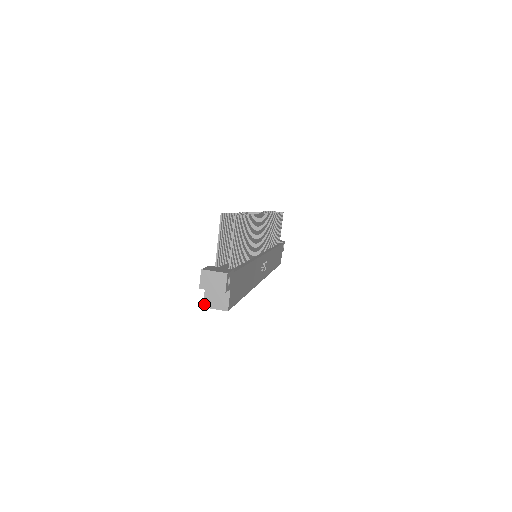
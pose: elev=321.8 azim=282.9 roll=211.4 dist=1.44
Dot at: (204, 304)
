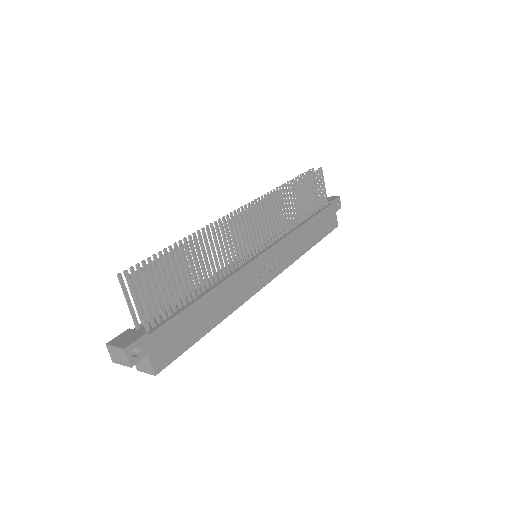
Dot at: (136, 368)
